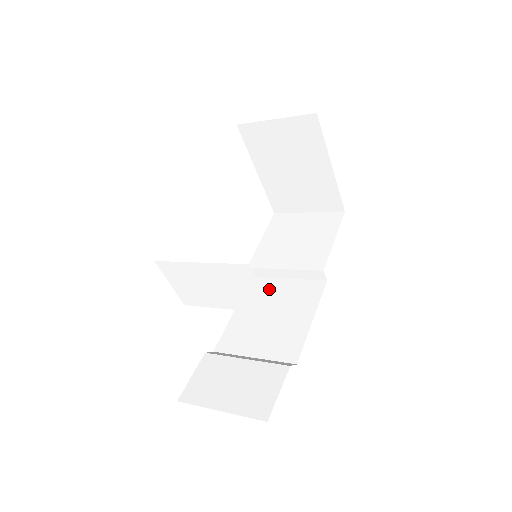
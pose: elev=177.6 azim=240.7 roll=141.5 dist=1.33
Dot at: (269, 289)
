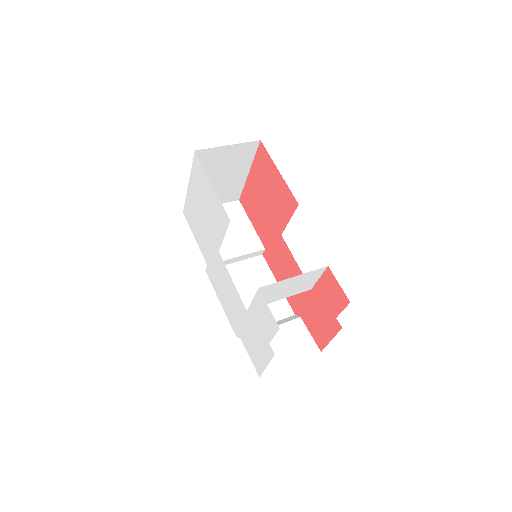
Dot at: occluded
